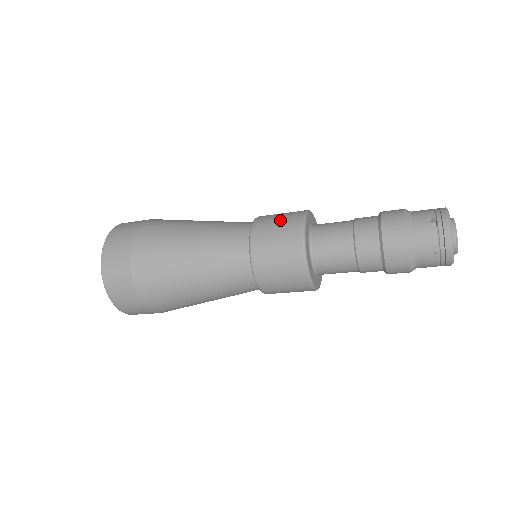
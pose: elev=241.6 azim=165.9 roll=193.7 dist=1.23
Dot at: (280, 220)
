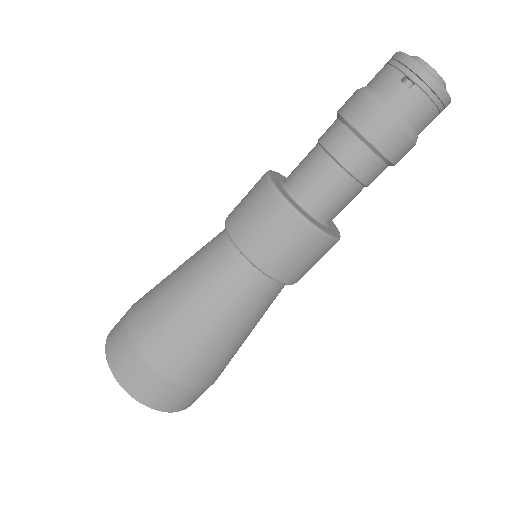
Dot at: (255, 214)
